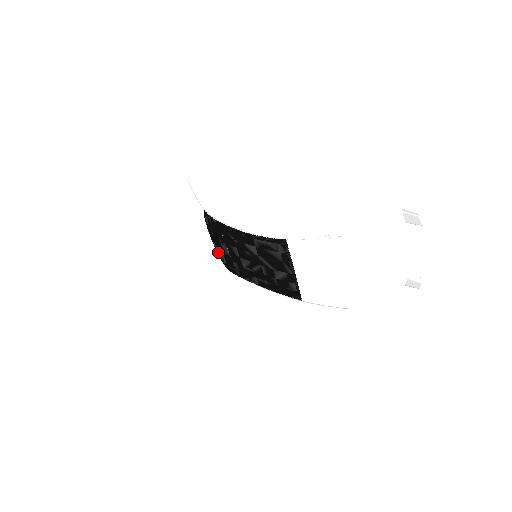
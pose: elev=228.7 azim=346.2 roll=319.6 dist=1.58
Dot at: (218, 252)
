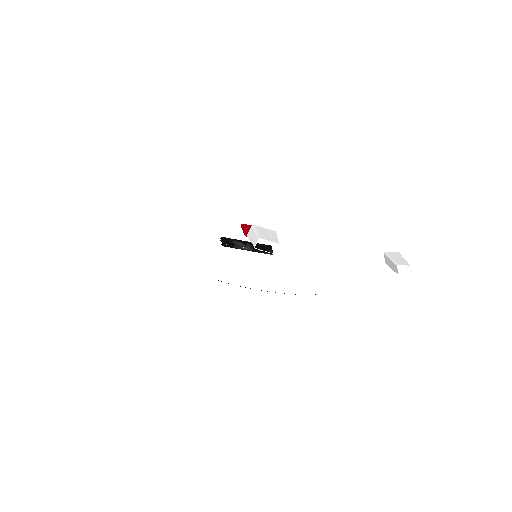
Dot at: occluded
